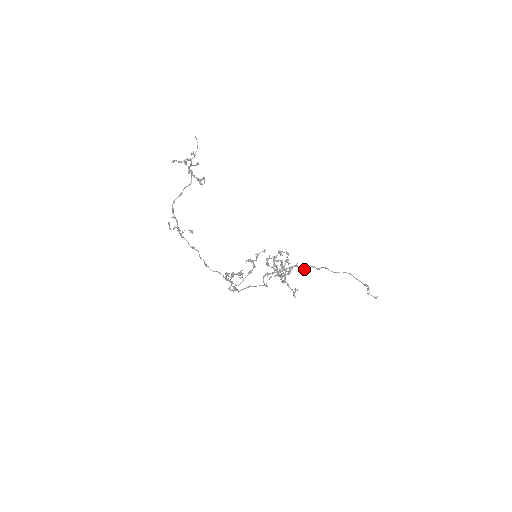
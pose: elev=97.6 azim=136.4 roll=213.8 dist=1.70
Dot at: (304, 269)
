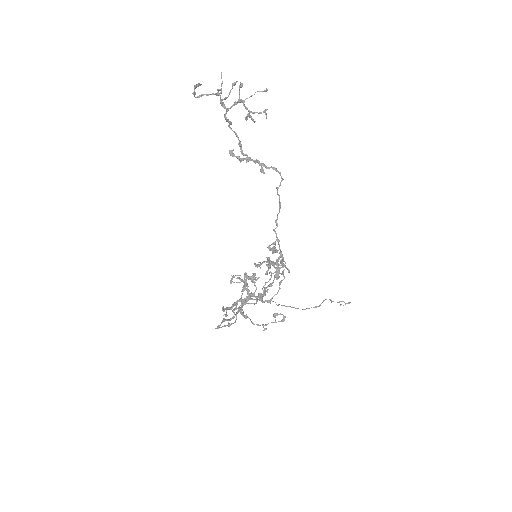
Dot at: occluded
